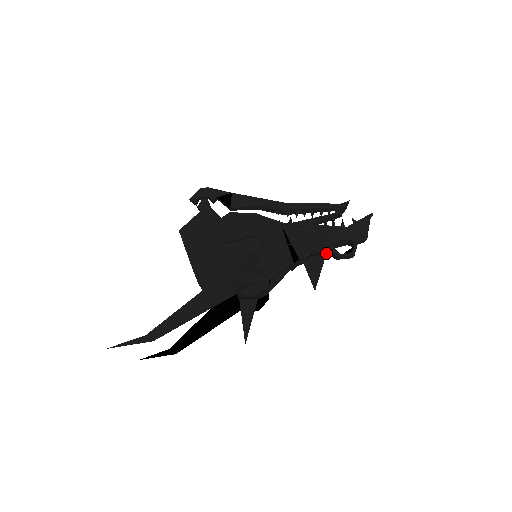
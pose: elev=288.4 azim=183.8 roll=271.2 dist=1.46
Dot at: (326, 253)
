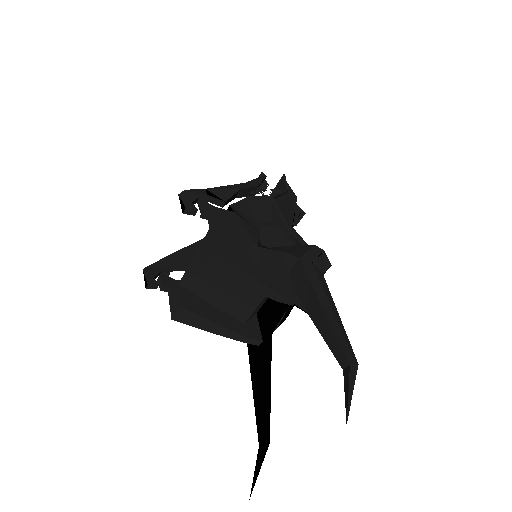
Dot at: occluded
